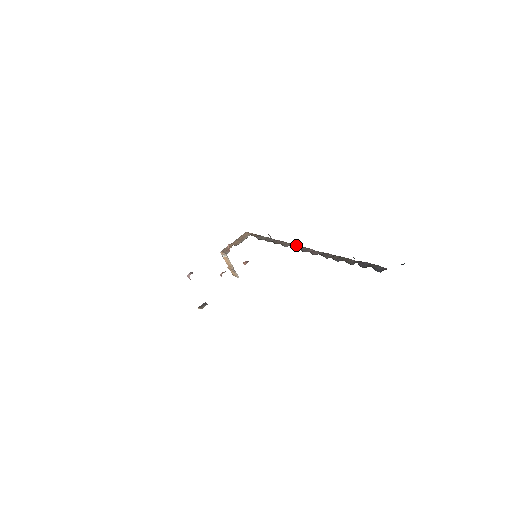
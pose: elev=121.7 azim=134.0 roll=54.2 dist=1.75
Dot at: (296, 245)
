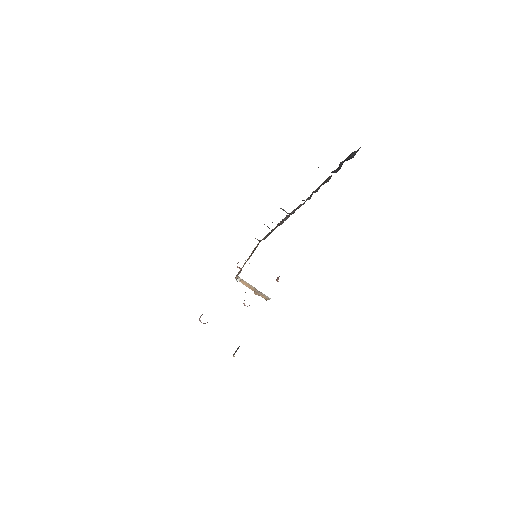
Dot at: occluded
